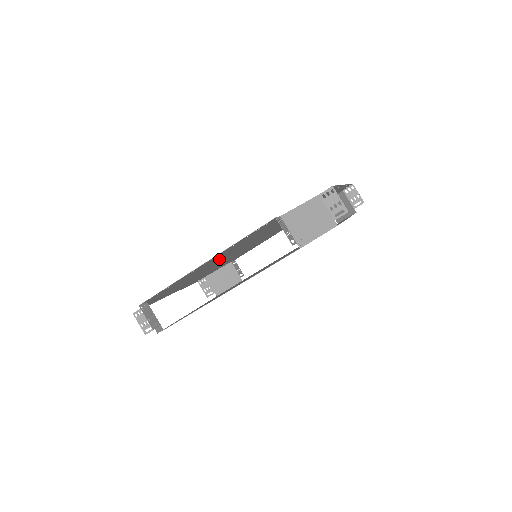
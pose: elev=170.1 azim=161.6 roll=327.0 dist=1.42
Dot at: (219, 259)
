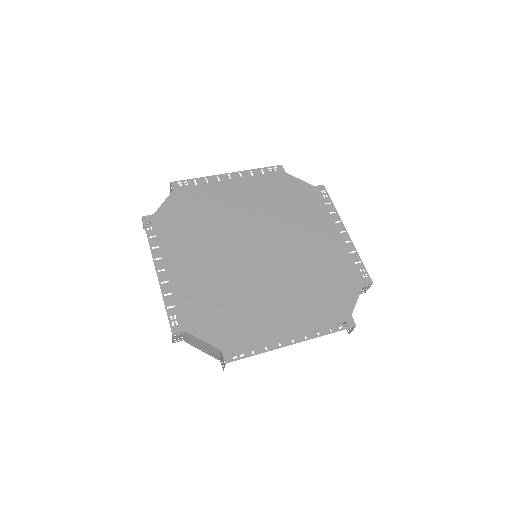
Dot at: (205, 252)
